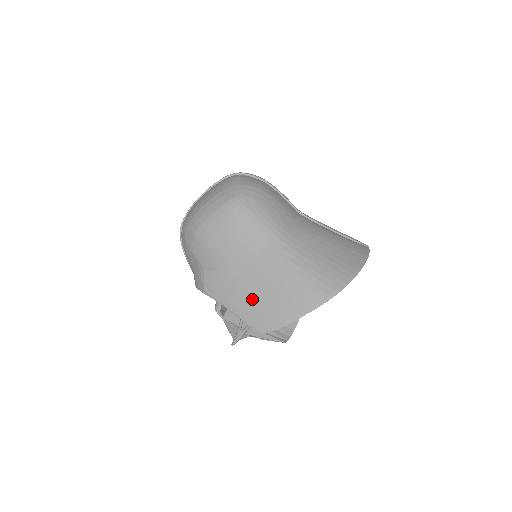
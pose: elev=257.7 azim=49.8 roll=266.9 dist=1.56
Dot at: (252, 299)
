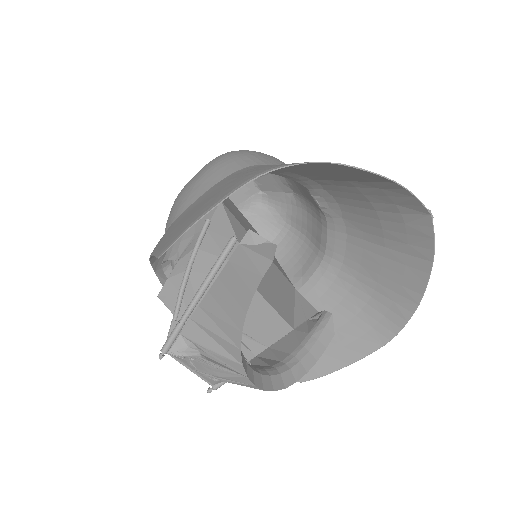
Dot at: (179, 224)
